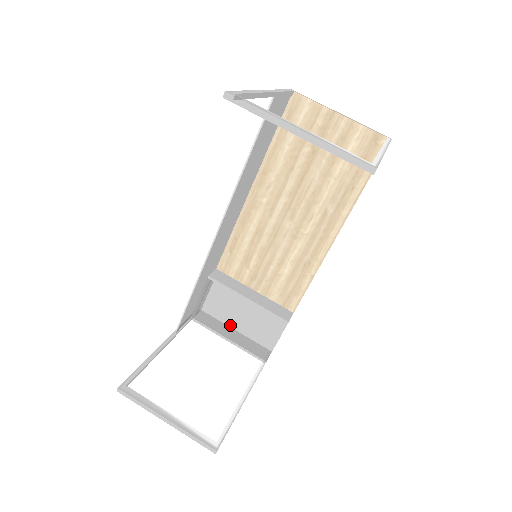
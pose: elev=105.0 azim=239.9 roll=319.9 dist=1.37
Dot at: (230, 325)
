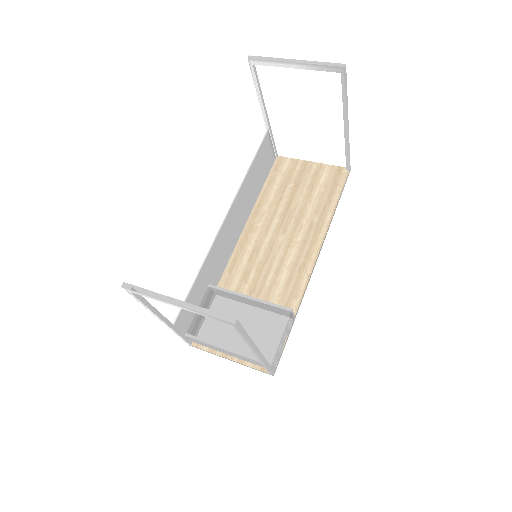
Dot at: (230, 330)
